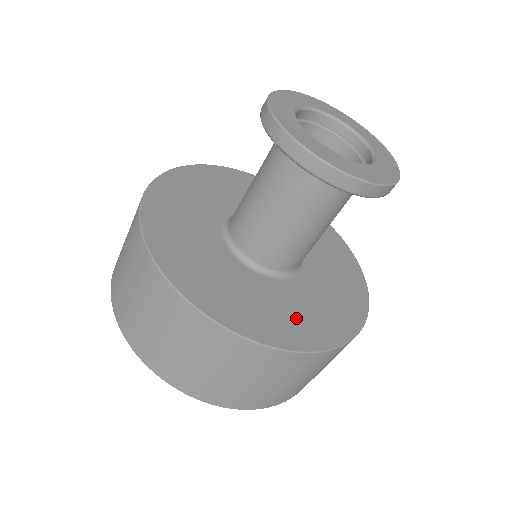
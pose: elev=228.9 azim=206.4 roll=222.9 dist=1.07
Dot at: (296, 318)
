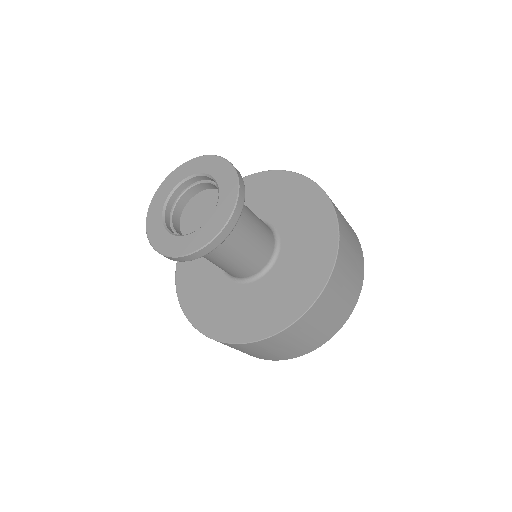
Dot at: (282, 299)
